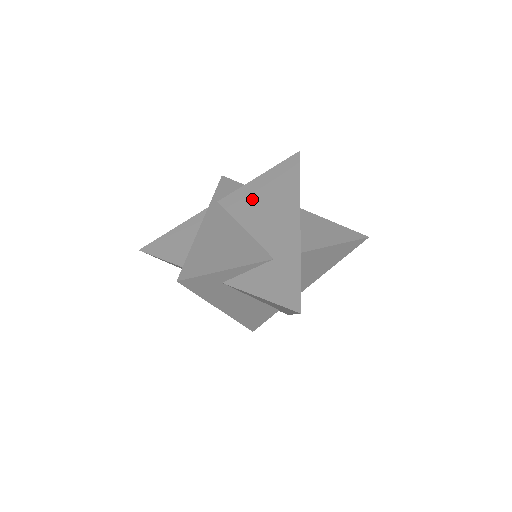
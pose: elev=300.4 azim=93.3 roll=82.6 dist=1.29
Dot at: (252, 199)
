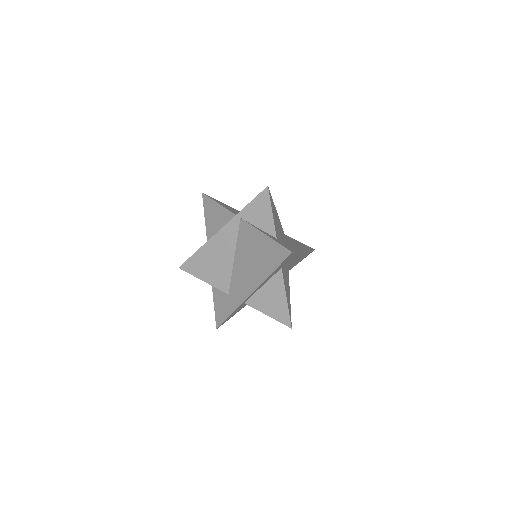
Dot at: (250, 246)
